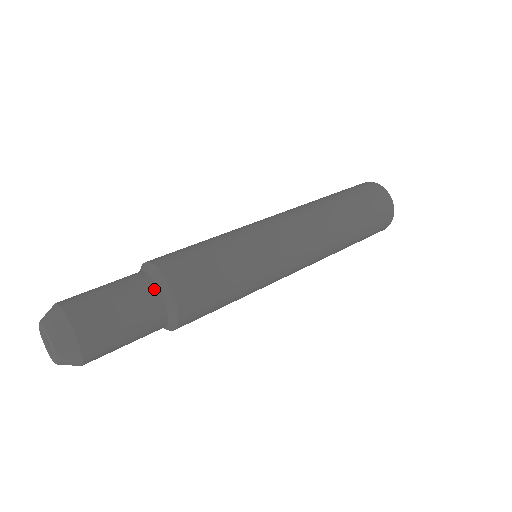
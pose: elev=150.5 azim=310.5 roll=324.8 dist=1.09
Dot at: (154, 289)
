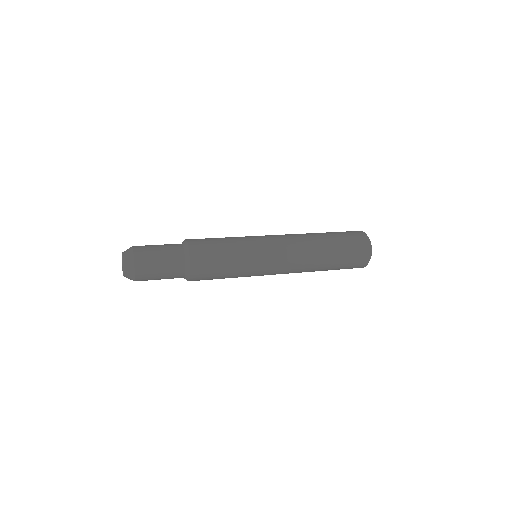
Dot at: (182, 262)
